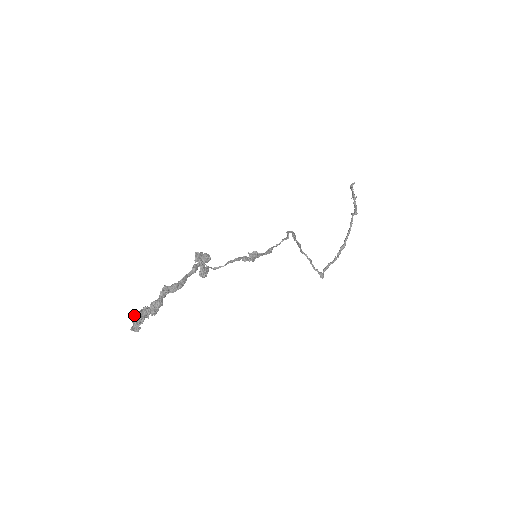
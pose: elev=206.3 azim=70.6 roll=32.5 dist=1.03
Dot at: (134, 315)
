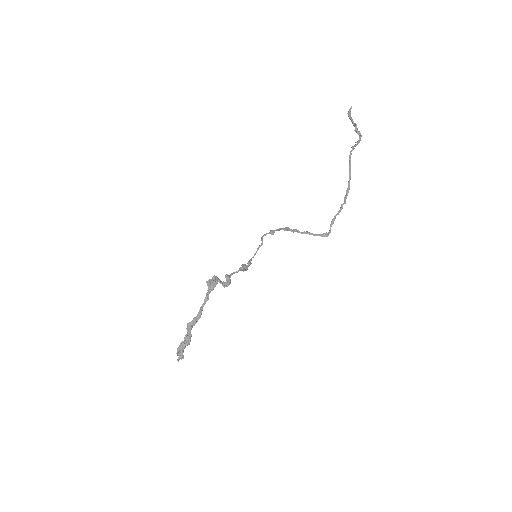
Dot at: (177, 350)
